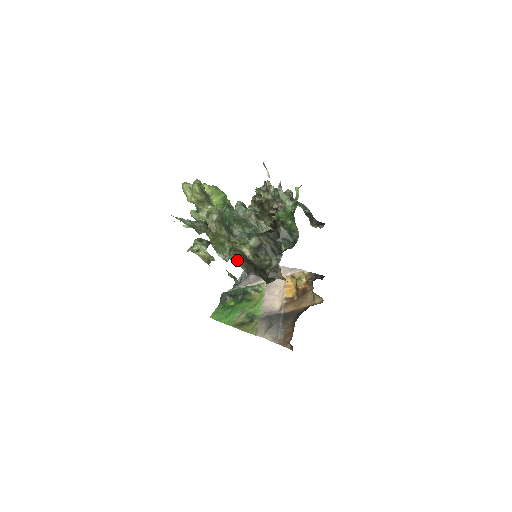
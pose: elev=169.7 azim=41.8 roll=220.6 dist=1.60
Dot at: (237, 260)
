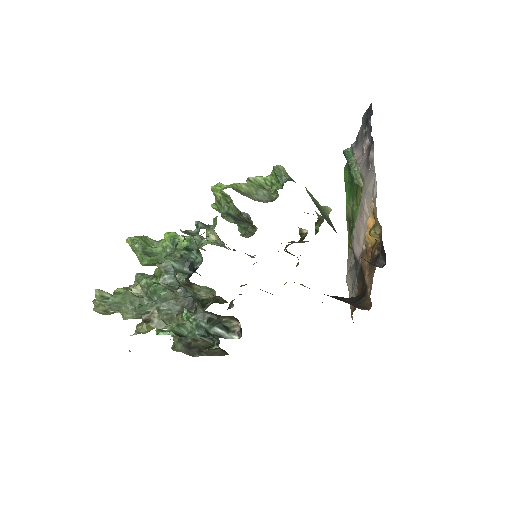
Dot at: (175, 350)
